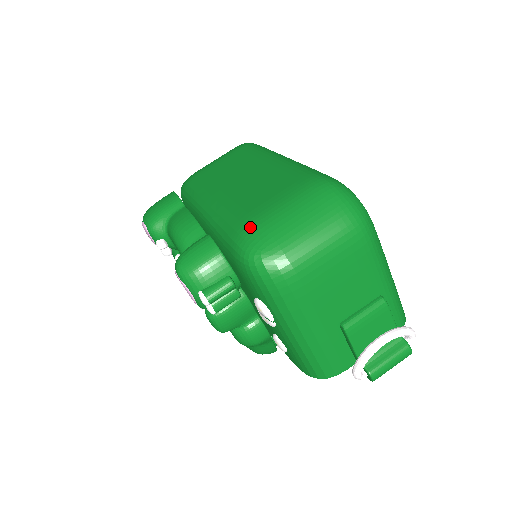
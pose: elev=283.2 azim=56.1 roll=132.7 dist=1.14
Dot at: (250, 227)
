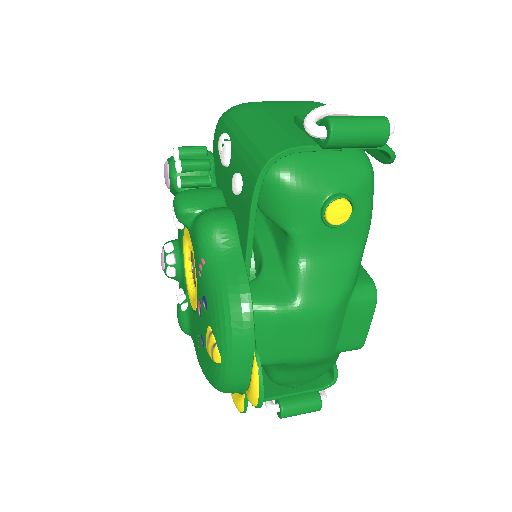
Dot at: occluded
